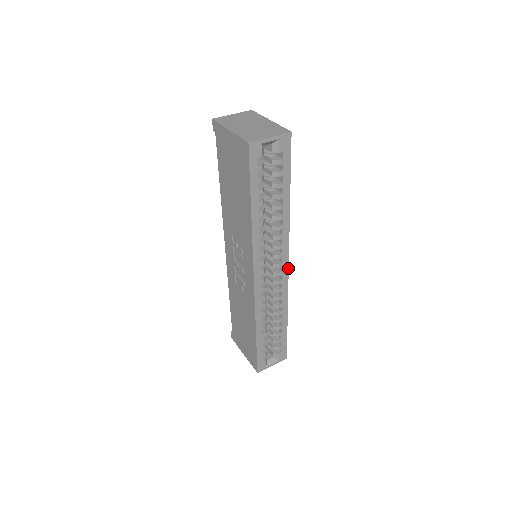
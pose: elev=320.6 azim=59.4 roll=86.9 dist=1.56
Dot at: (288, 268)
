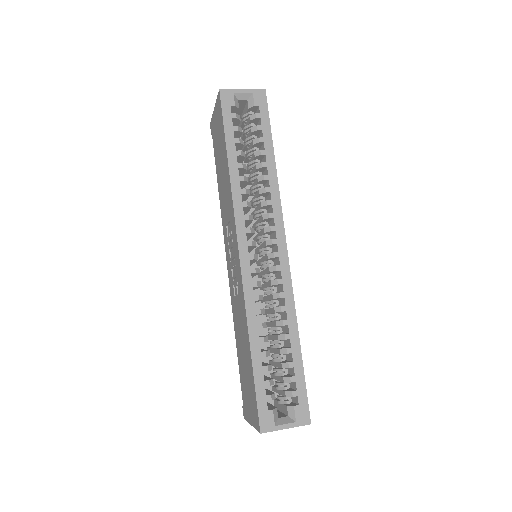
Dot at: (287, 250)
